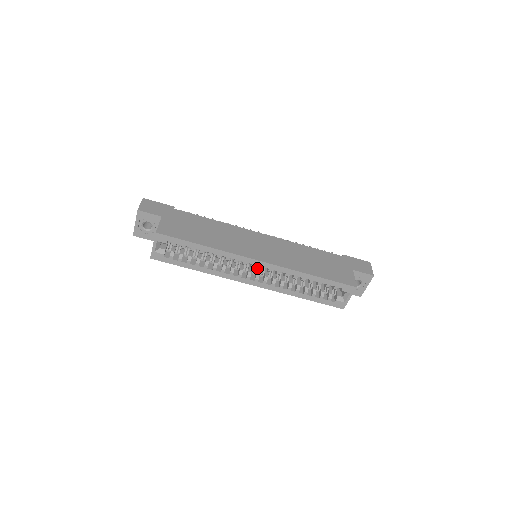
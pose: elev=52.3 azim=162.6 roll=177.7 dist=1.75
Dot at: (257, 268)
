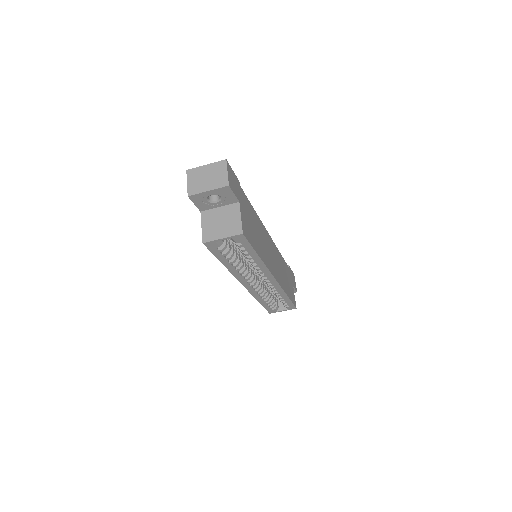
Dot at: (256, 272)
